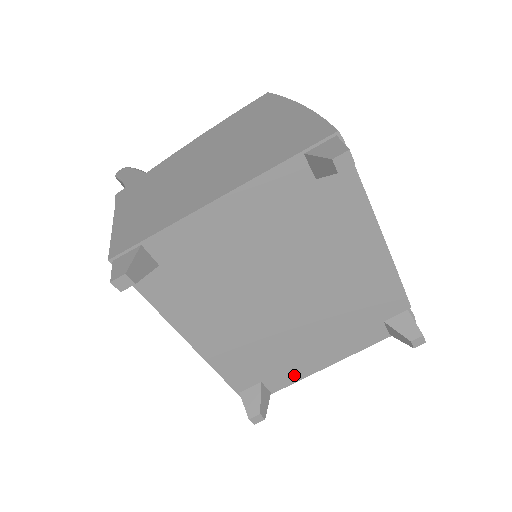
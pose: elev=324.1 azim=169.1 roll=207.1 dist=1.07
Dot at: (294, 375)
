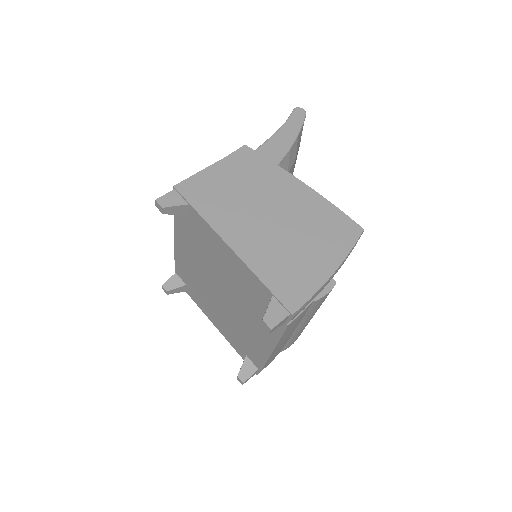
Dot at: (199, 304)
